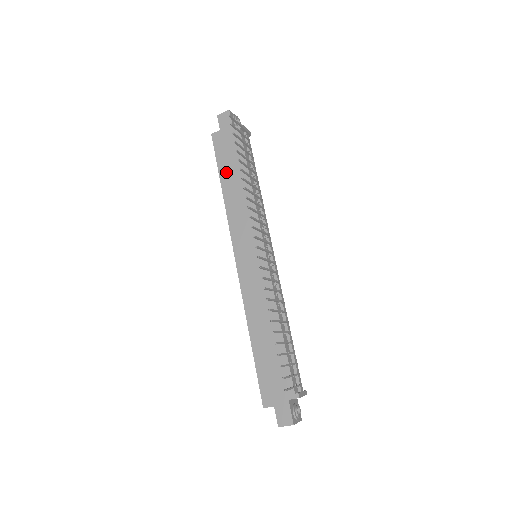
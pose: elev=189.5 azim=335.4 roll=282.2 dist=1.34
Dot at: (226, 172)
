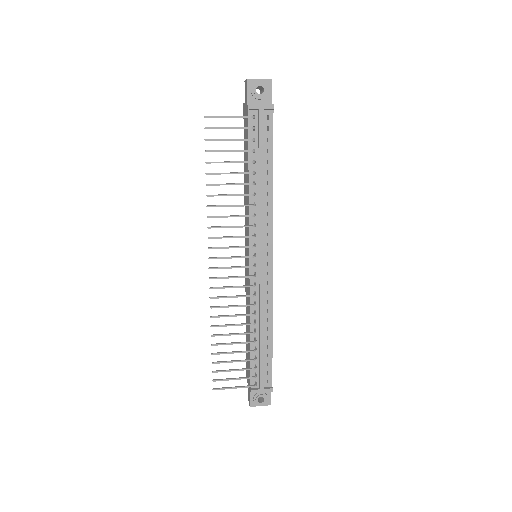
Dot at: (245, 157)
